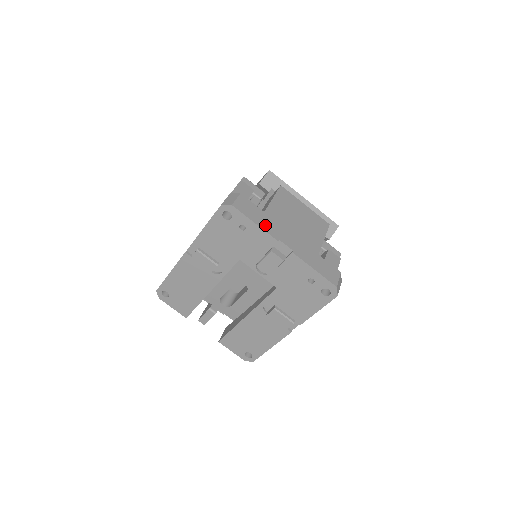
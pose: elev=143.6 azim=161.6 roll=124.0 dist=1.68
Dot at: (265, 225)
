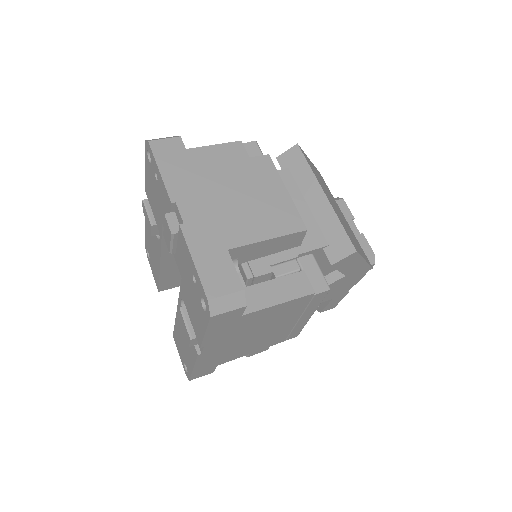
Dot at: (174, 179)
